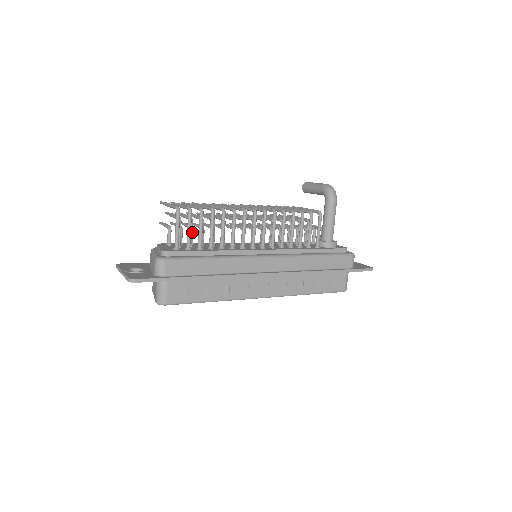
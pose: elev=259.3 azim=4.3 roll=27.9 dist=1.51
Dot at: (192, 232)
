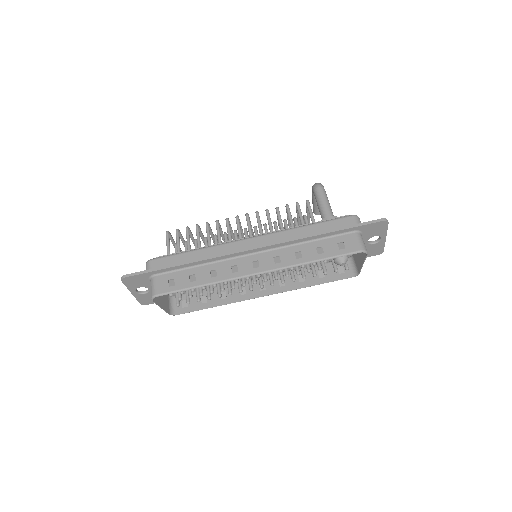
Dot at: occluded
